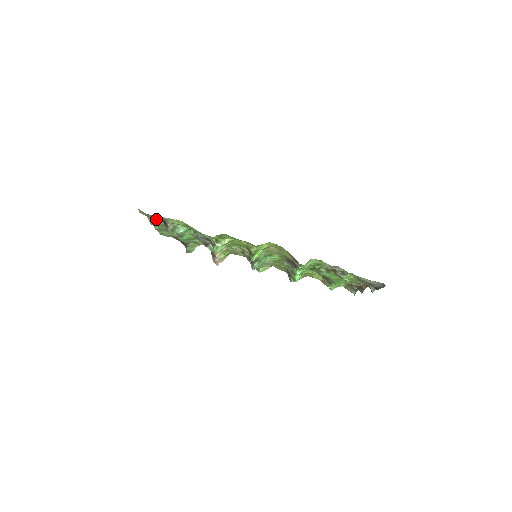
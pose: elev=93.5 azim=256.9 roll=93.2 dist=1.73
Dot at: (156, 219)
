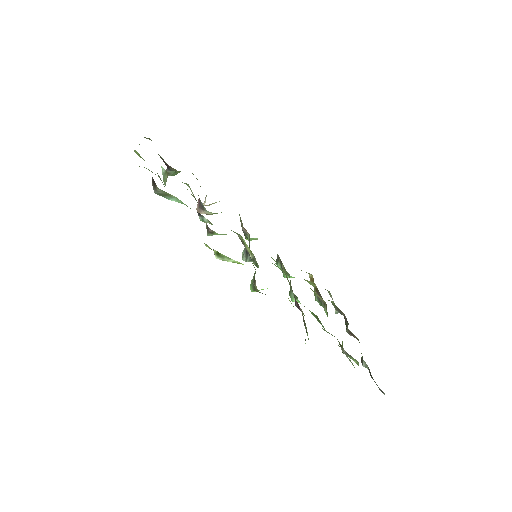
Dot at: occluded
